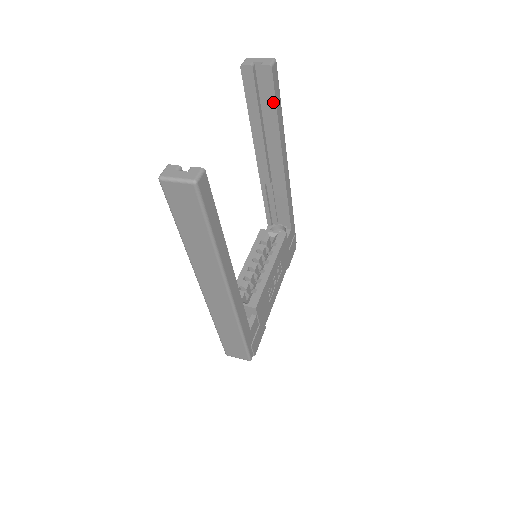
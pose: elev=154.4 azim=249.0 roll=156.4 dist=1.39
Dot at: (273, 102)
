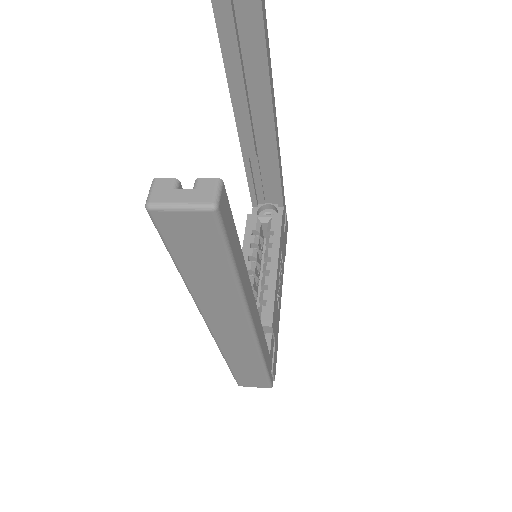
Dot at: (261, 44)
